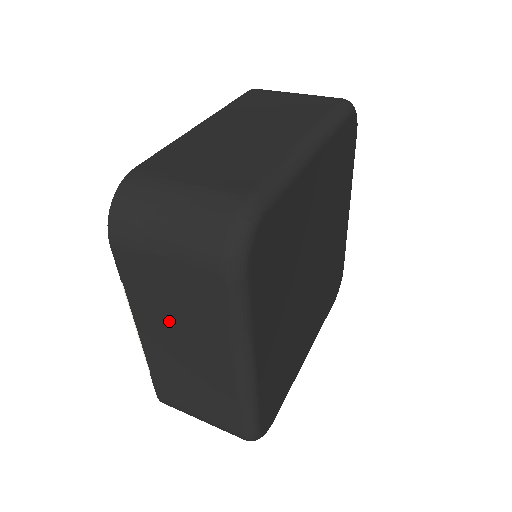
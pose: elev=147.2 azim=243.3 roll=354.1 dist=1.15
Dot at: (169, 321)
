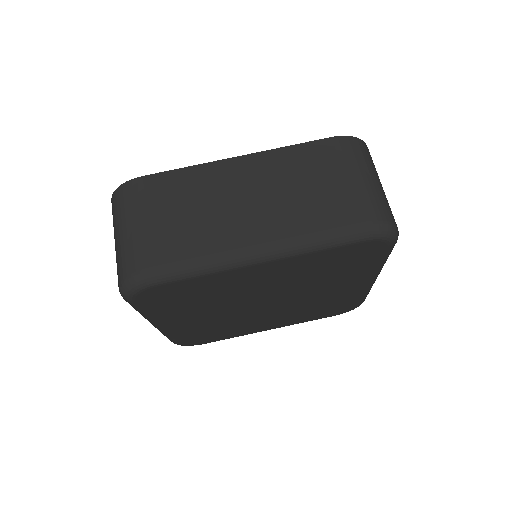
Dot at: occluded
